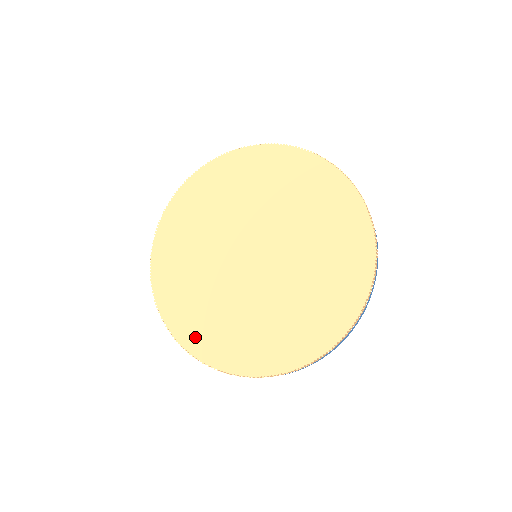
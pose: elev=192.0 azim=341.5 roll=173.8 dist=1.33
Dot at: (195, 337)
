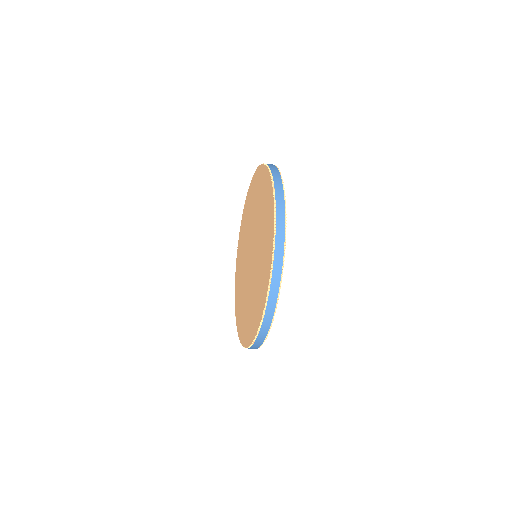
Dot at: occluded
